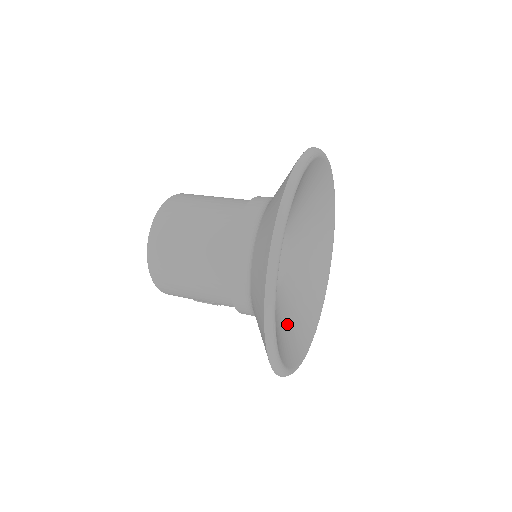
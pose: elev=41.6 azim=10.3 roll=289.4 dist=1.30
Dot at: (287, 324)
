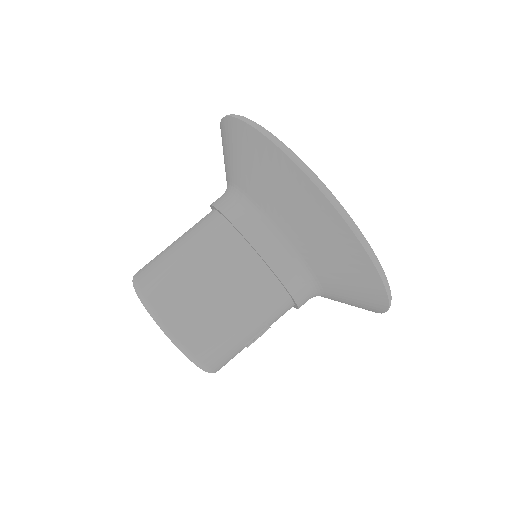
Dot at: occluded
